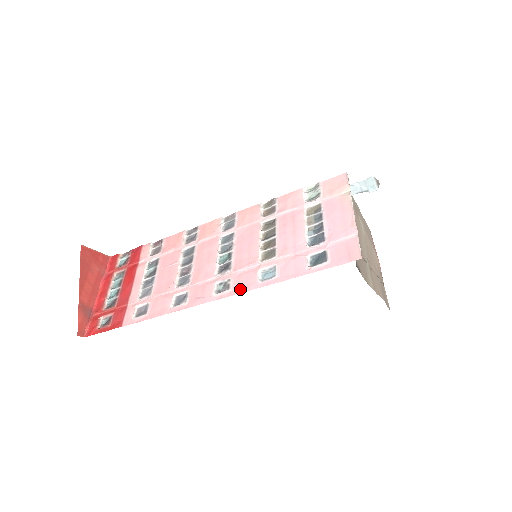
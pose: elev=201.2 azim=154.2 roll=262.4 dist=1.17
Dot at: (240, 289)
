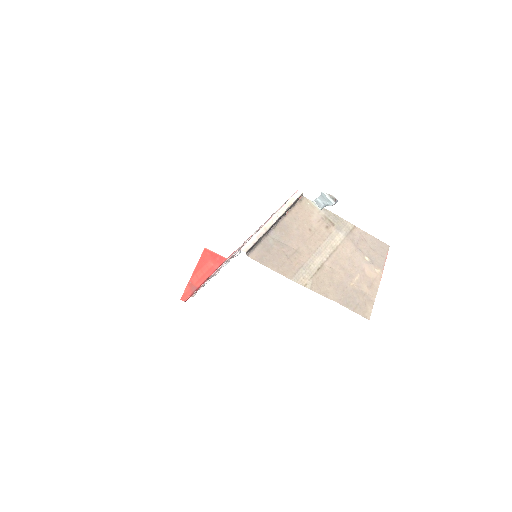
Dot at: occluded
